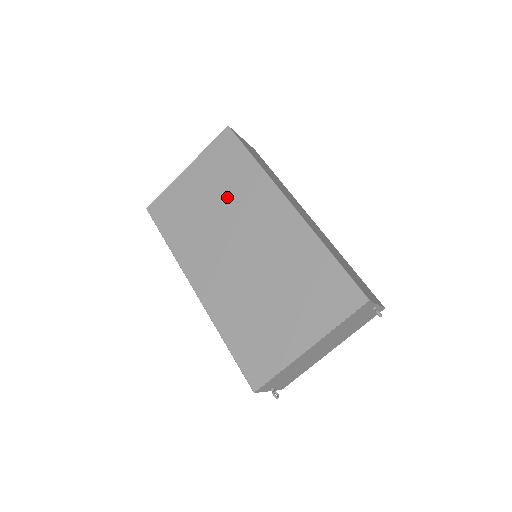
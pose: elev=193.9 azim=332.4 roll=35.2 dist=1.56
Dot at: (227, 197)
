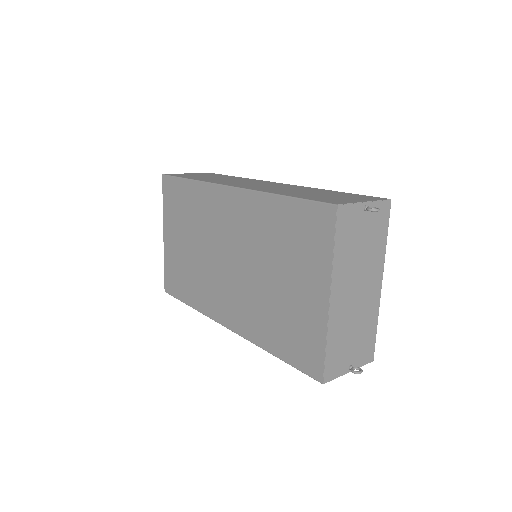
Dot at: (195, 229)
